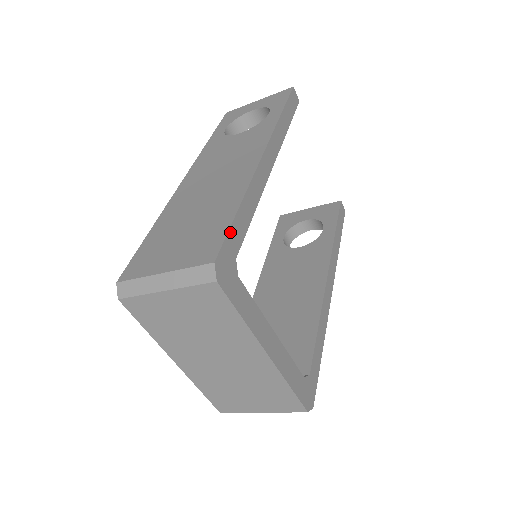
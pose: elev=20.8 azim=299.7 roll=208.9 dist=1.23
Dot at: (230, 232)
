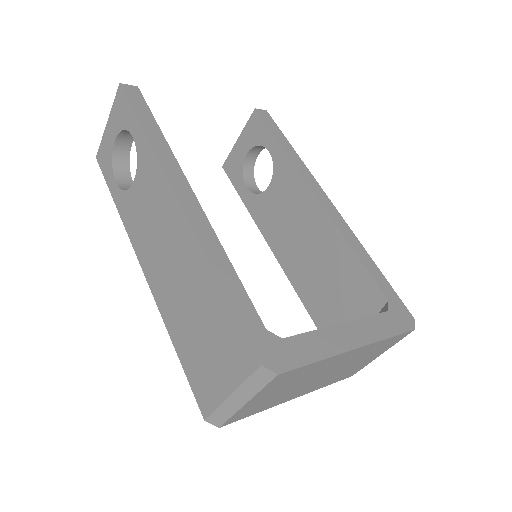
Dot at: (240, 319)
